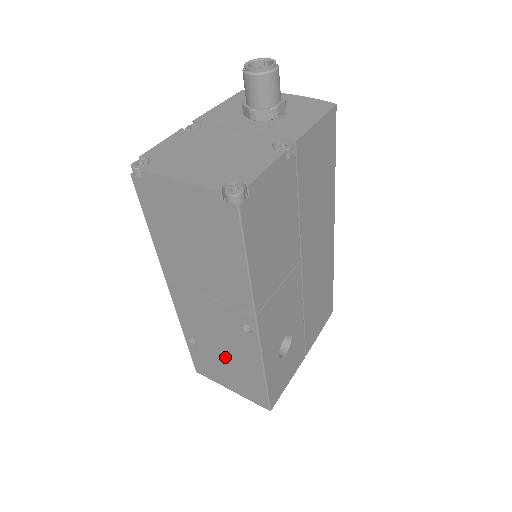
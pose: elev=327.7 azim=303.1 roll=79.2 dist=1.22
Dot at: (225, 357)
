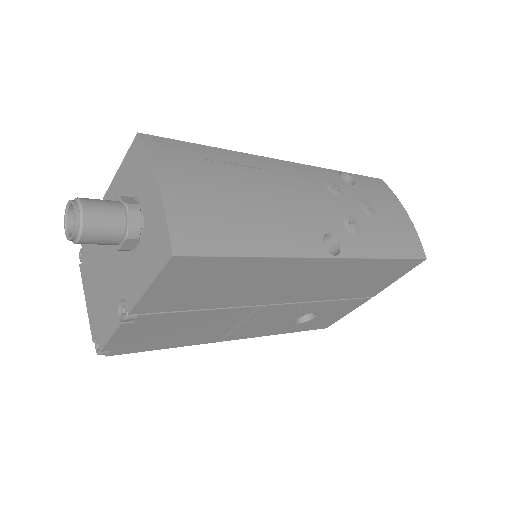
Dot at: occluded
